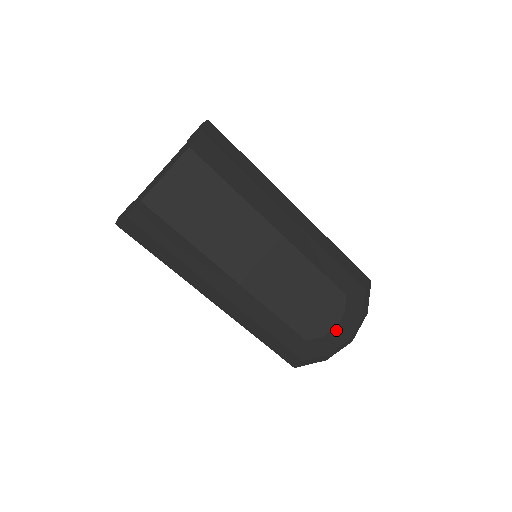
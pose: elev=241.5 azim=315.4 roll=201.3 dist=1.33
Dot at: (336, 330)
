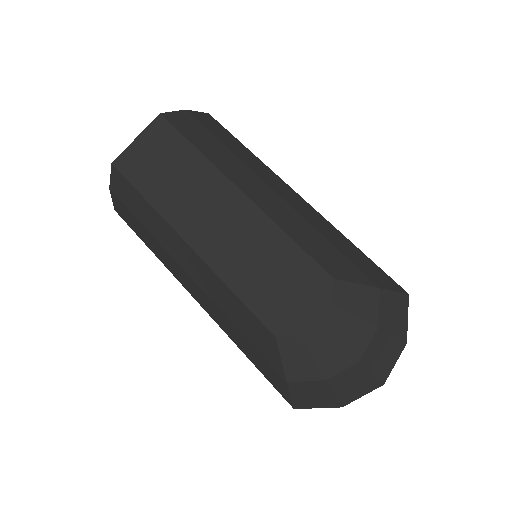
Dot at: (322, 331)
